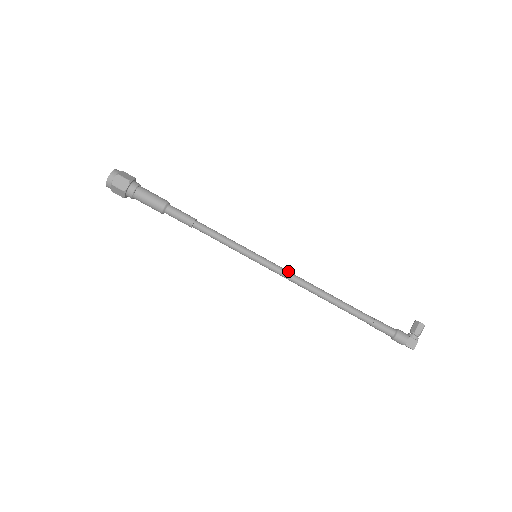
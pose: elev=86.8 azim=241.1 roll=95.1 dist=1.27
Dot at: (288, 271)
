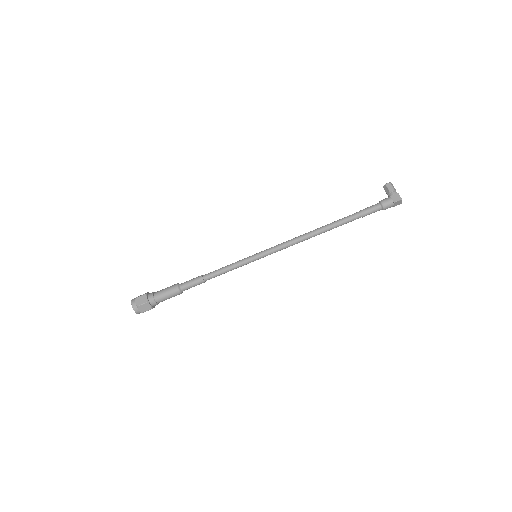
Dot at: (282, 243)
